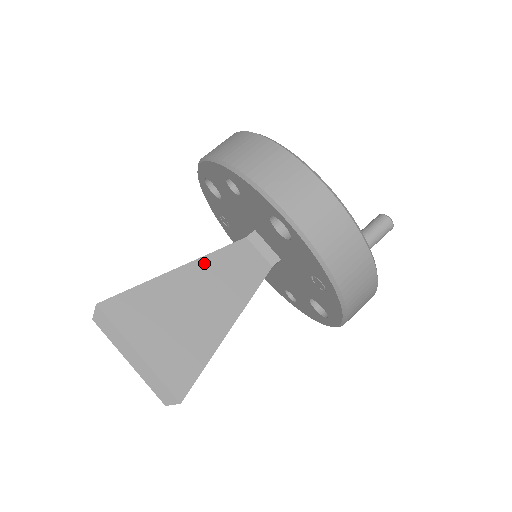
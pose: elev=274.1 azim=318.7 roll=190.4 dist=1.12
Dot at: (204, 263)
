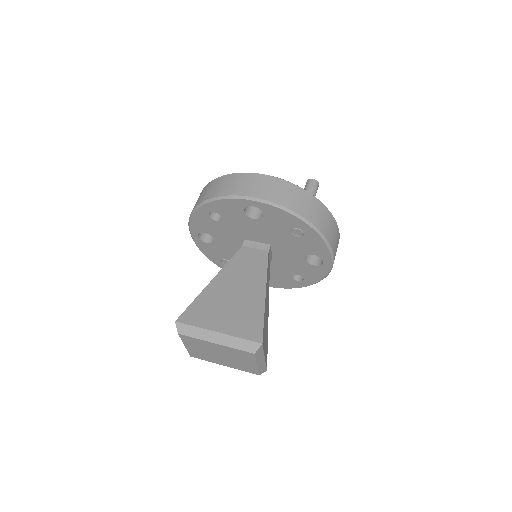
Dot at: (226, 270)
